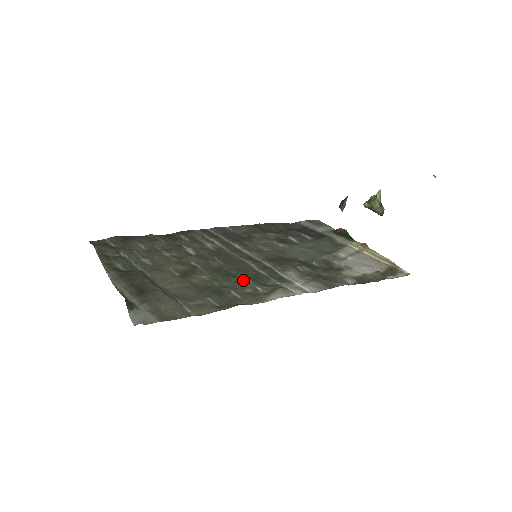
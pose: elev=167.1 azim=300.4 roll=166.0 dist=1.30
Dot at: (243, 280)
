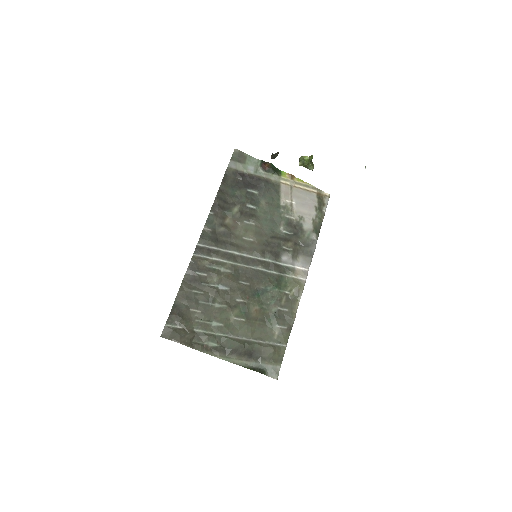
Dot at: (275, 292)
